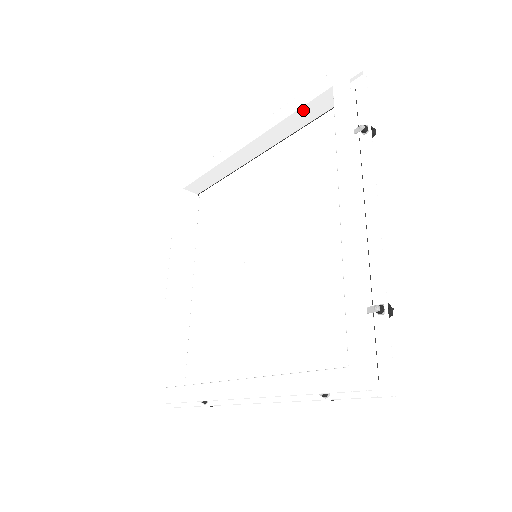
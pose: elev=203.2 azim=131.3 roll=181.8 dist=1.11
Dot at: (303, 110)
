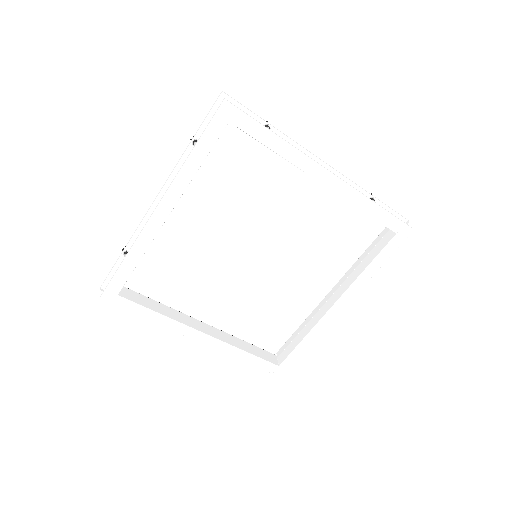
Dot at: (372, 216)
